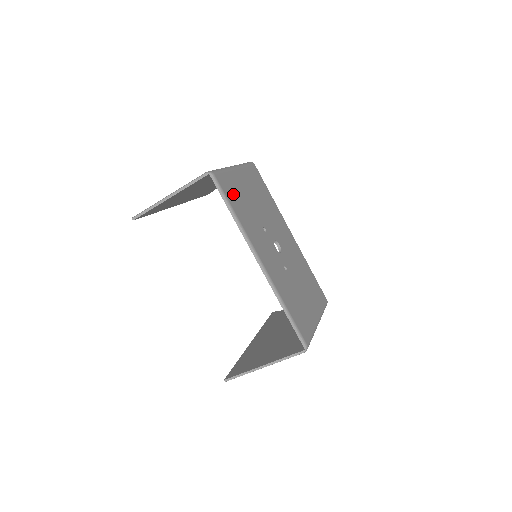
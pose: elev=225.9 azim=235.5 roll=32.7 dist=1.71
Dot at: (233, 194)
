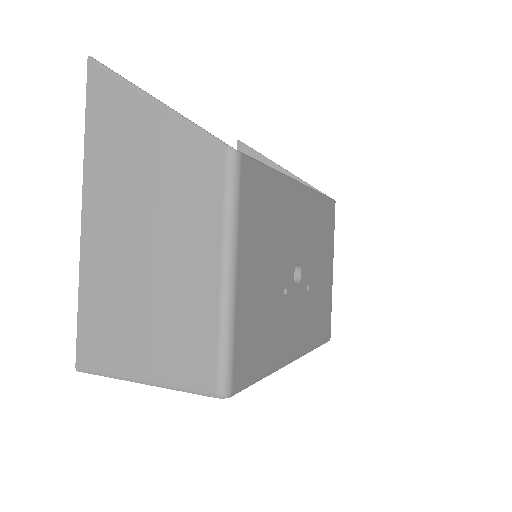
Dot at: (253, 349)
